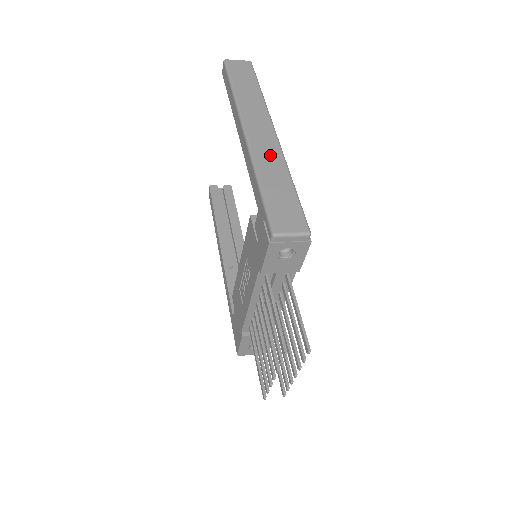
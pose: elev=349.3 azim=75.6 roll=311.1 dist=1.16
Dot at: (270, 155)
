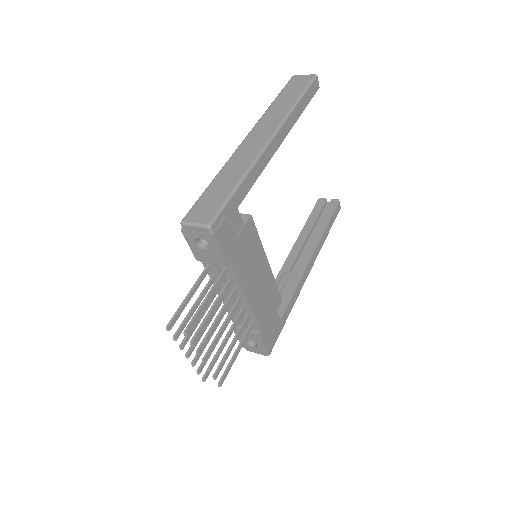
Dot at: (244, 158)
